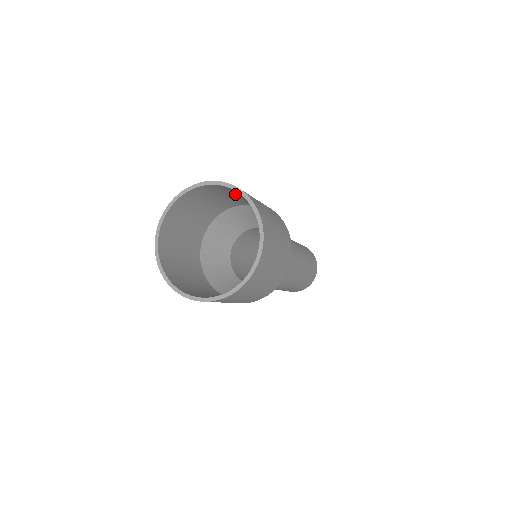
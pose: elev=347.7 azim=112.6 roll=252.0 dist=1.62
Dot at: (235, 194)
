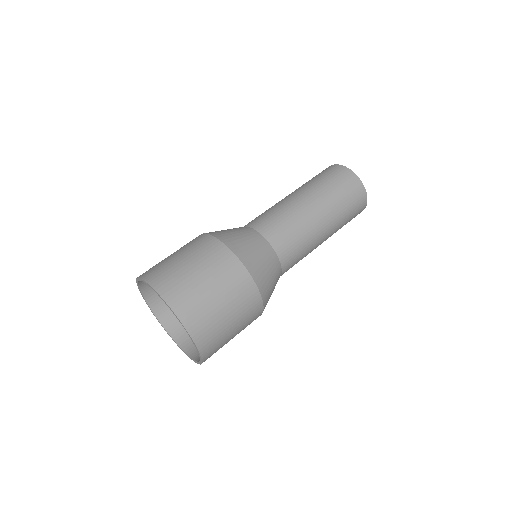
Dot at: occluded
